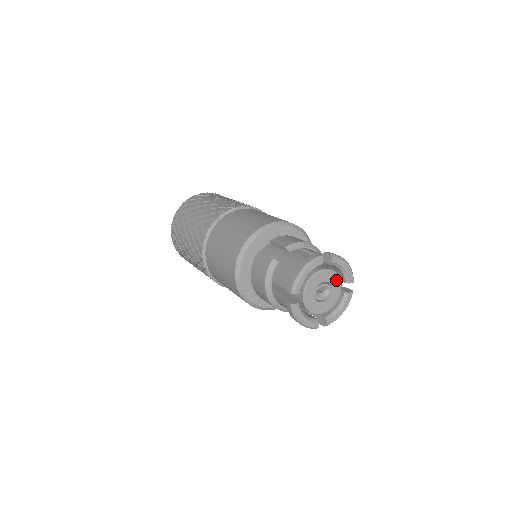
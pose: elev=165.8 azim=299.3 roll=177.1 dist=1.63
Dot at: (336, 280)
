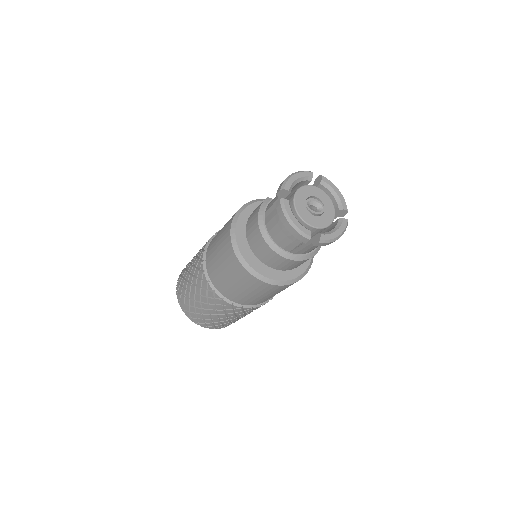
Dot at: (328, 202)
